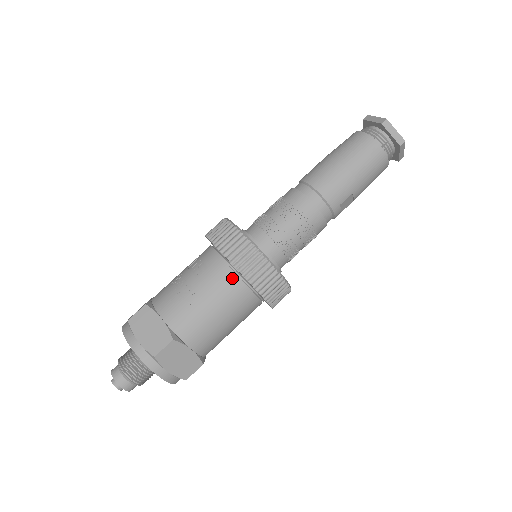
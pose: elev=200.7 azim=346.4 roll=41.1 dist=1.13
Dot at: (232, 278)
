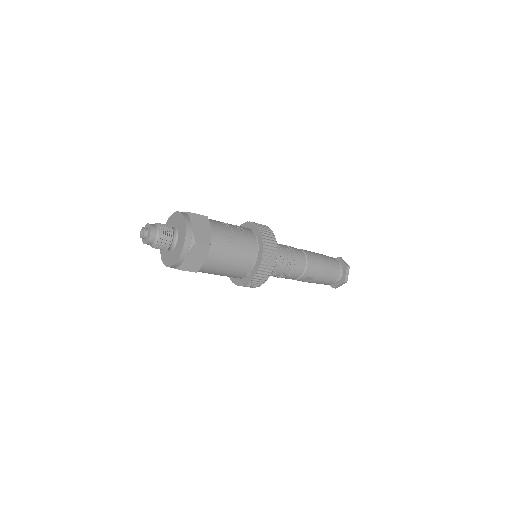
Dot at: (254, 252)
